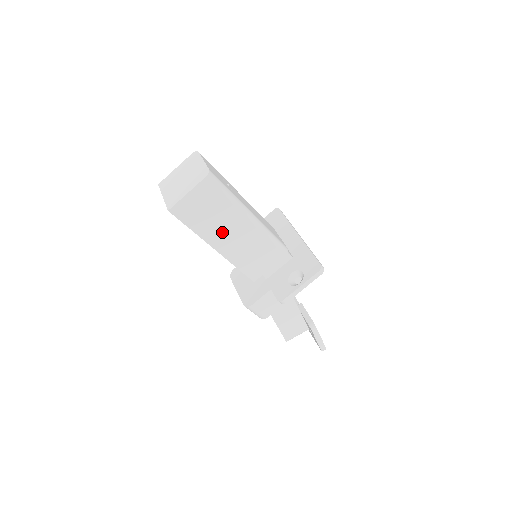
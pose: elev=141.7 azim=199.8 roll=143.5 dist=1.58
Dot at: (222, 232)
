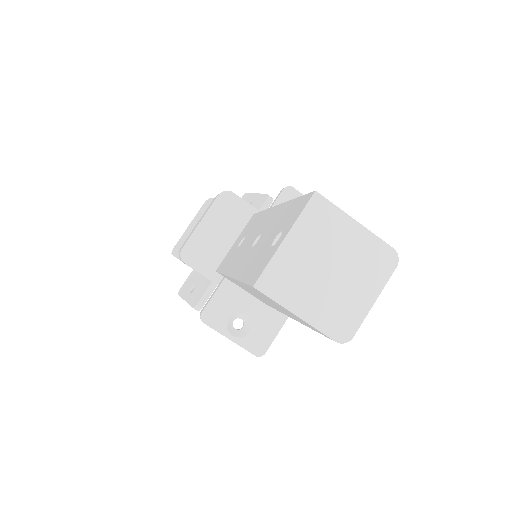
Dot at: occluded
